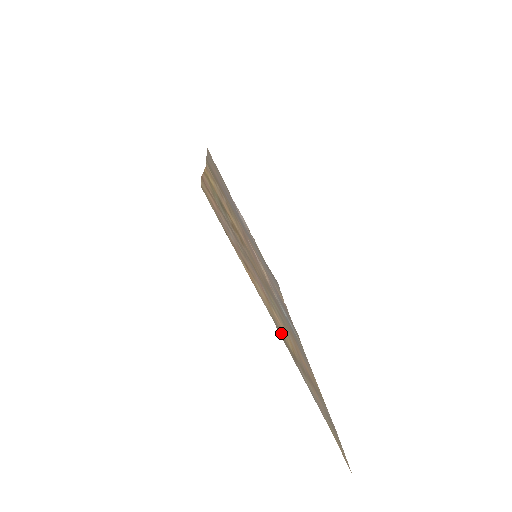
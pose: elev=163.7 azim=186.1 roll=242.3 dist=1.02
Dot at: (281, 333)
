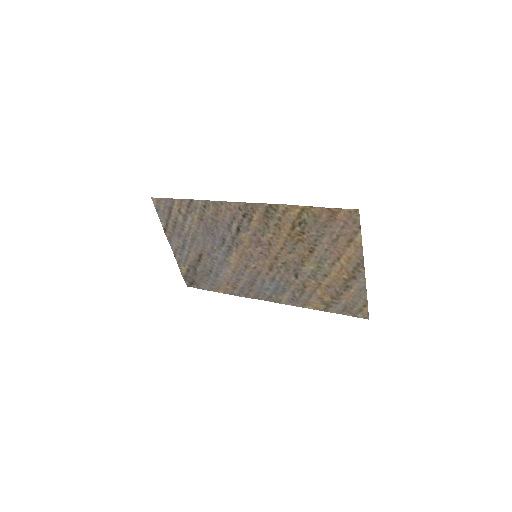
Dot at: (354, 267)
